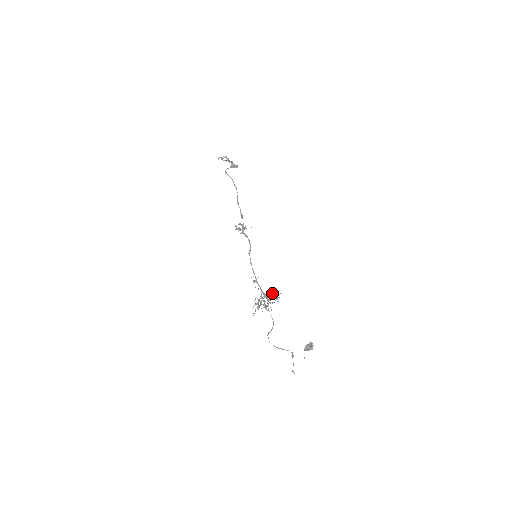
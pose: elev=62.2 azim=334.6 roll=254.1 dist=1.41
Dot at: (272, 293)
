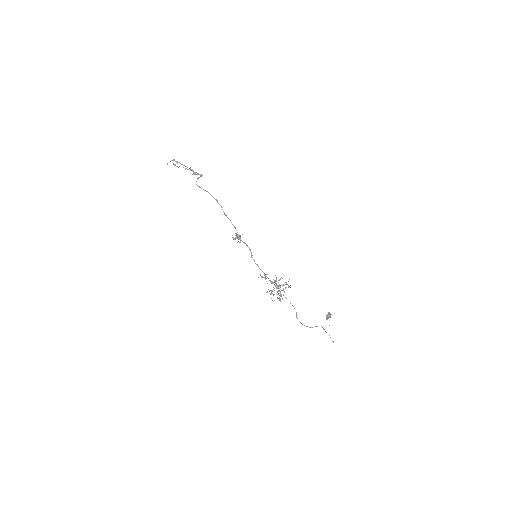
Dot at: occluded
